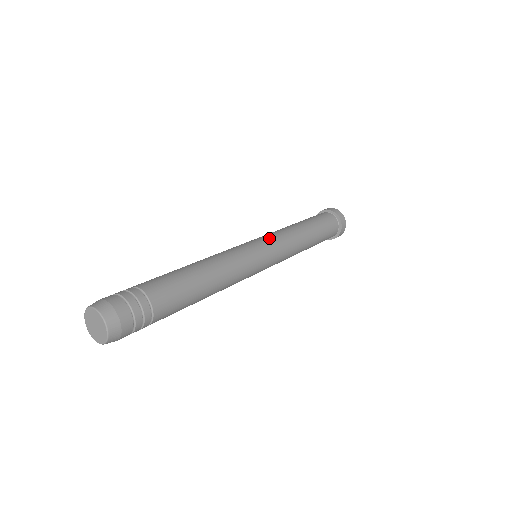
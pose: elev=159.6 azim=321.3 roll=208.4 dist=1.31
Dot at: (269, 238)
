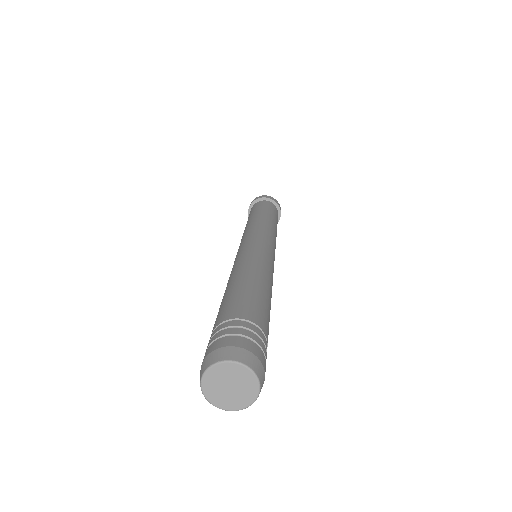
Dot at: (267, 235)
